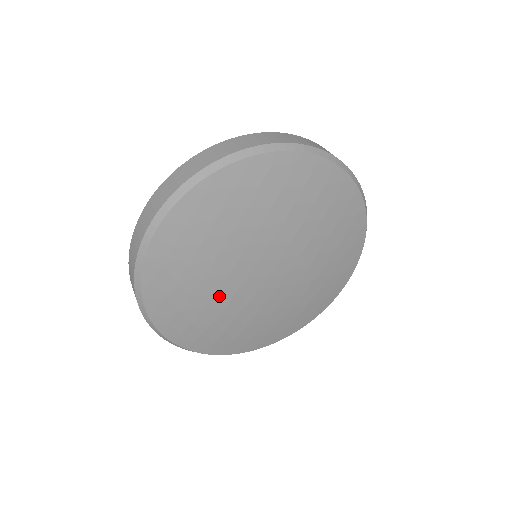
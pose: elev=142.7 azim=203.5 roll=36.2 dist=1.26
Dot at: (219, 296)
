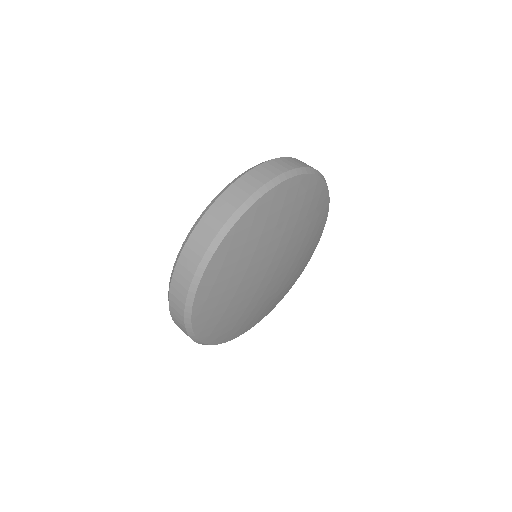
Dot at: (244, 301)
